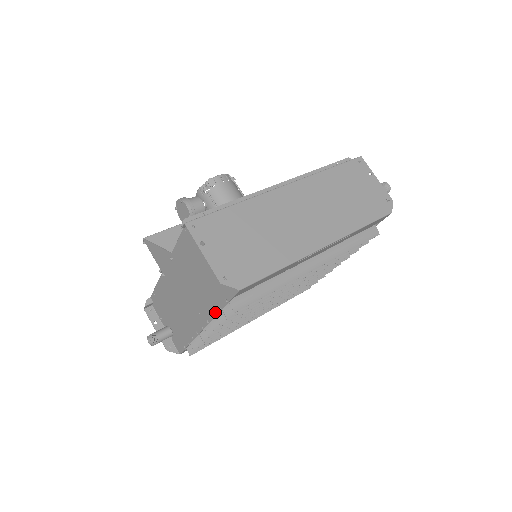
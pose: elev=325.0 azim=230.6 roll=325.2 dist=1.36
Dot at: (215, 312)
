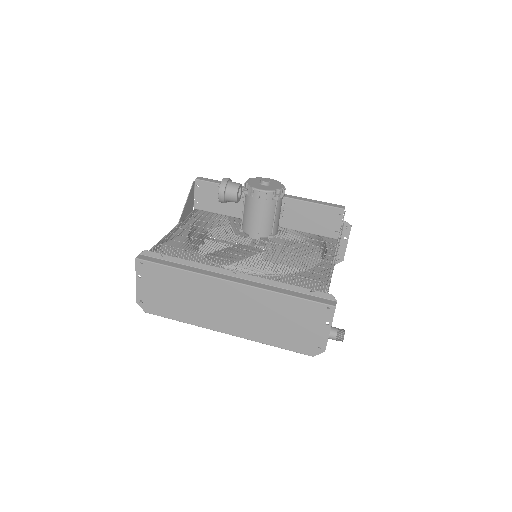
Dot at: occluded
